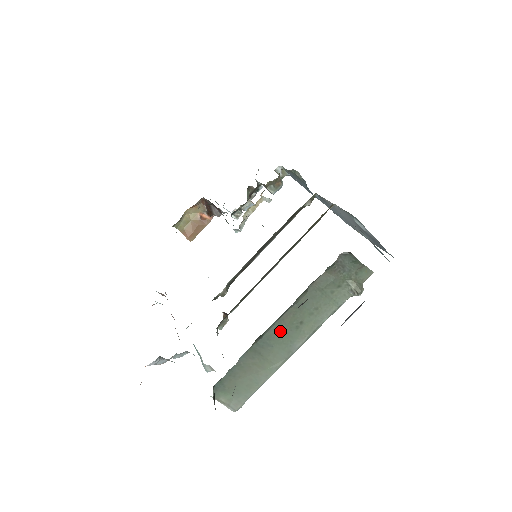
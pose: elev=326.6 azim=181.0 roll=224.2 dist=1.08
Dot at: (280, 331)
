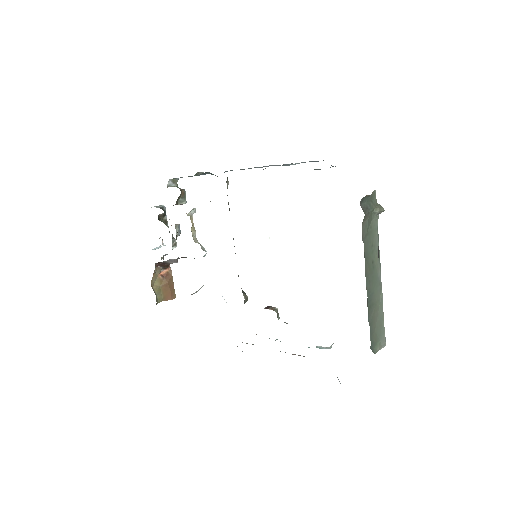
Dot at: (370, 281)
